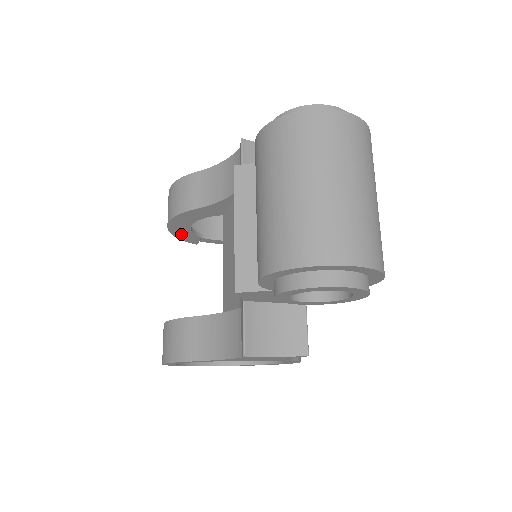
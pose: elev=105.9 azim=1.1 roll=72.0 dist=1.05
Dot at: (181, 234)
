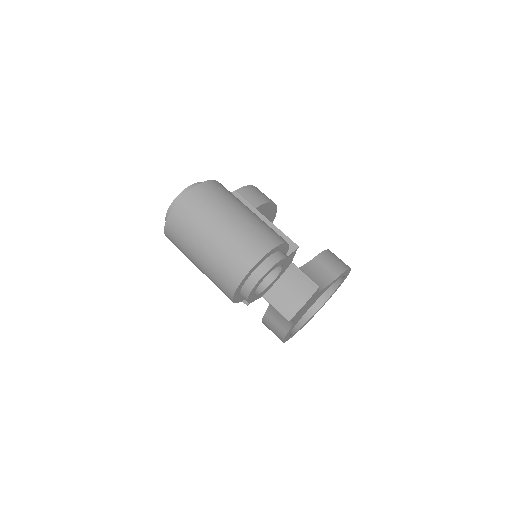
Dot at: occluded
